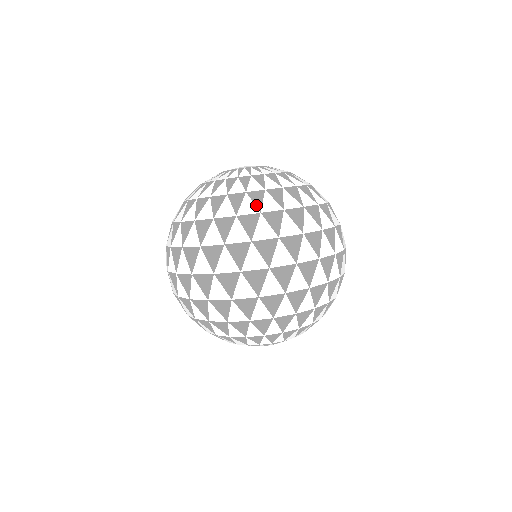
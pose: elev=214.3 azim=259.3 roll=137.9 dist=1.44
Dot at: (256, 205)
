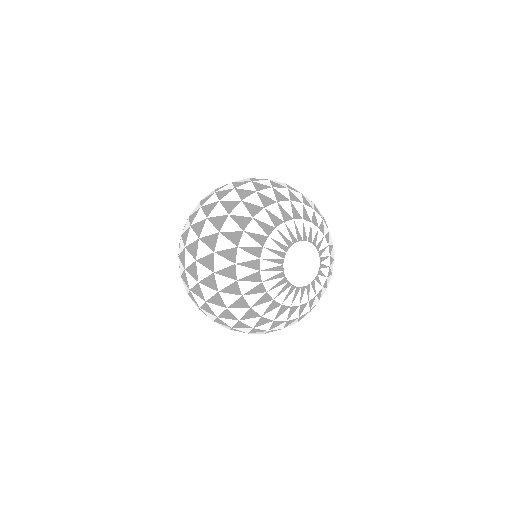
Dot at: occluded
